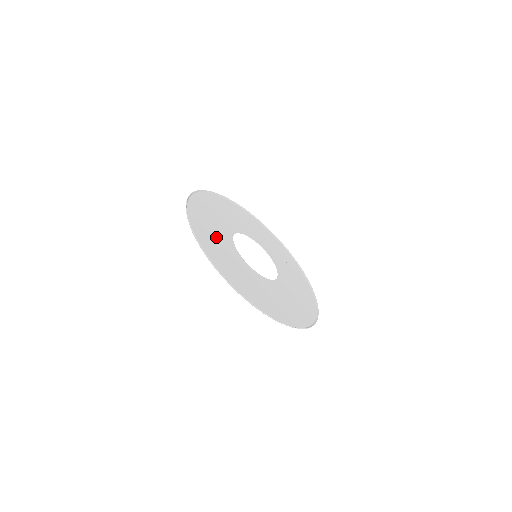
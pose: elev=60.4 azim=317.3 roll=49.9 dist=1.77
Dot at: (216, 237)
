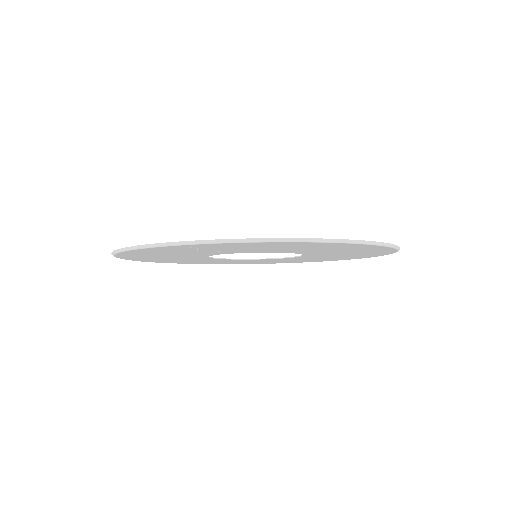
Dot at: (192, 251)
